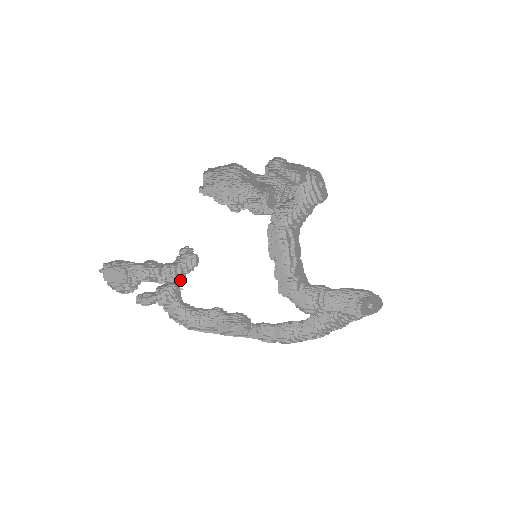
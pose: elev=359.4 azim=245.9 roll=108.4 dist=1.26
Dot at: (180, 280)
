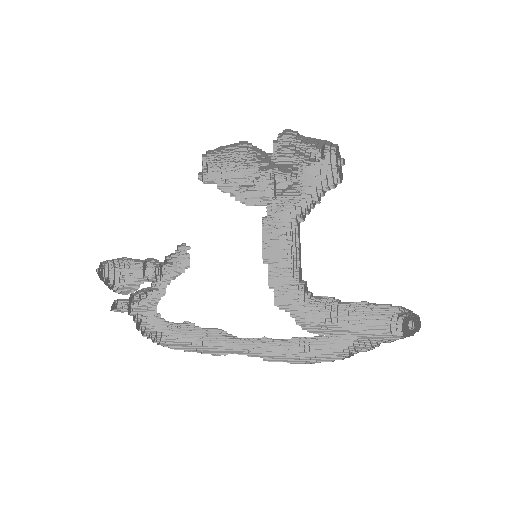
Dot at: (168, 283)
